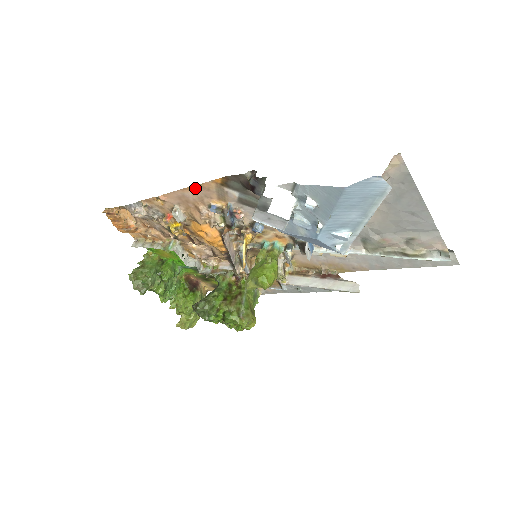
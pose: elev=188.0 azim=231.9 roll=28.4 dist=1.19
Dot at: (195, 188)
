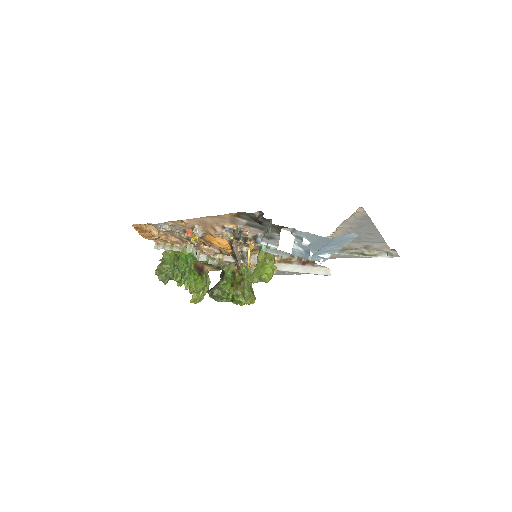
Dot at: (213, 217)
